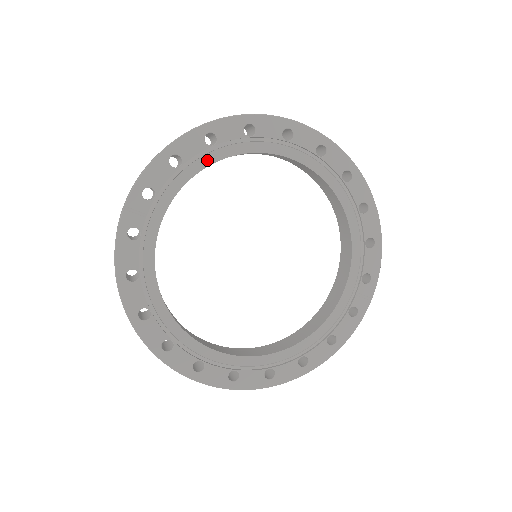
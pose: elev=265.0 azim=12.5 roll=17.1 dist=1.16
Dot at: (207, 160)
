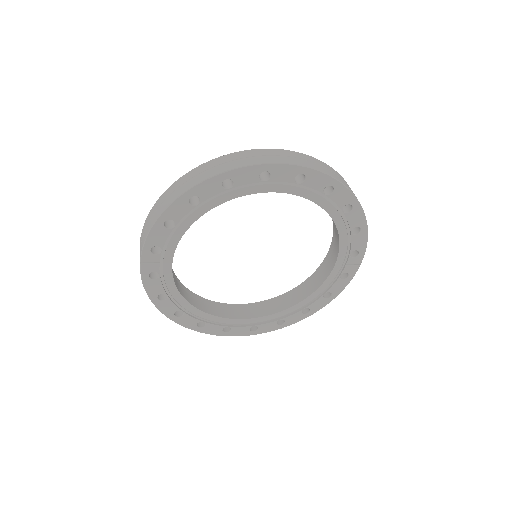
Dot at: (196, 215)
